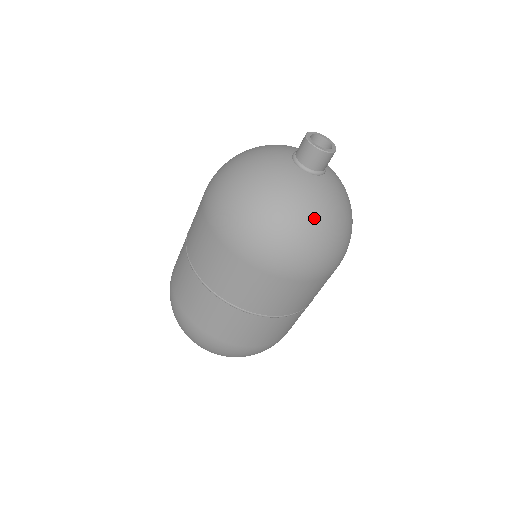
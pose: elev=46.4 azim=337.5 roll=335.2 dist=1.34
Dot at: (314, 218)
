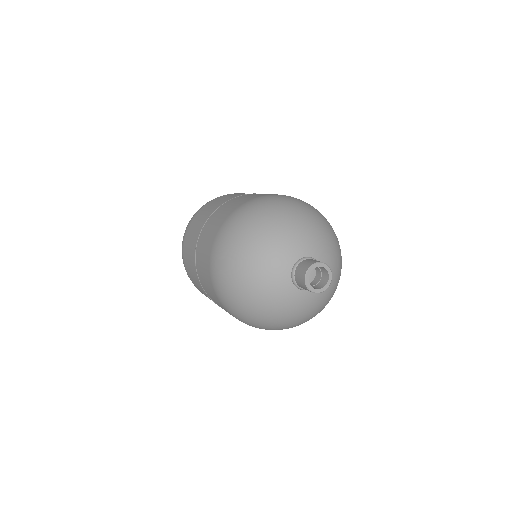
Dot at: (283, 319)
